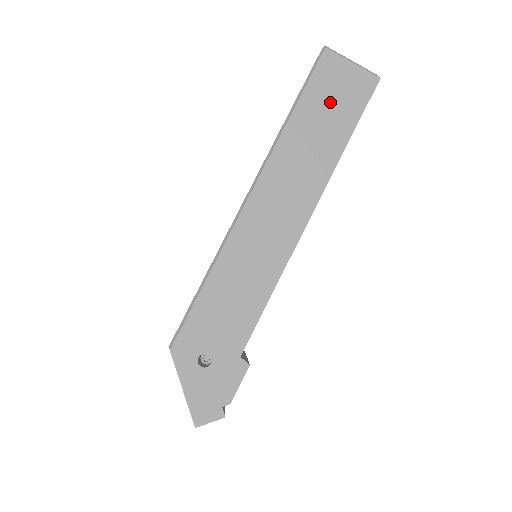
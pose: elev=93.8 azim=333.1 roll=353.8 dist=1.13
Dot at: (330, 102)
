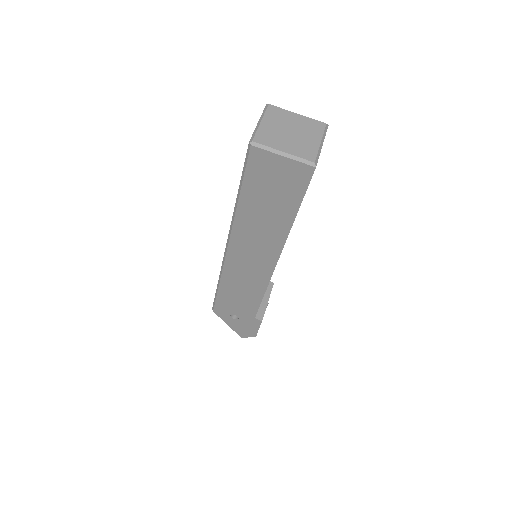
Dot at: (270, 190)
